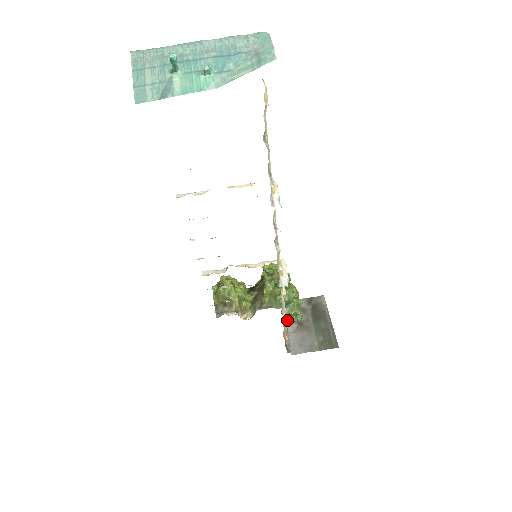
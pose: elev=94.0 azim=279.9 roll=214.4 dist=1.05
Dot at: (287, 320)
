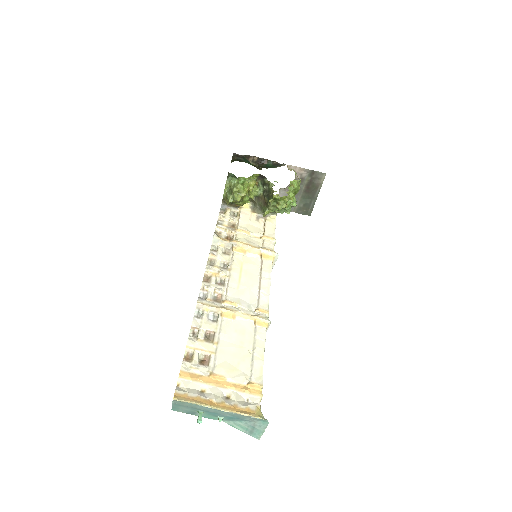
Dot at: occluded
